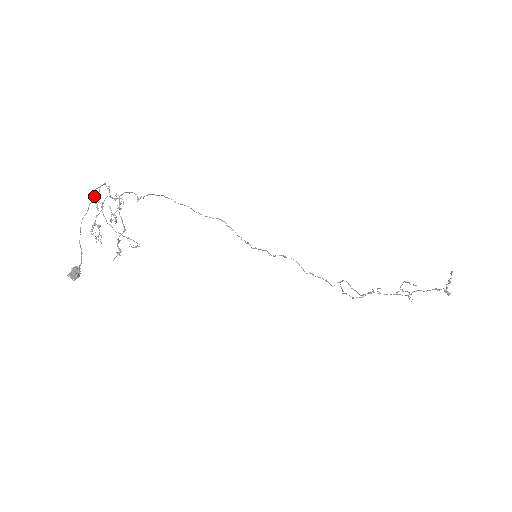
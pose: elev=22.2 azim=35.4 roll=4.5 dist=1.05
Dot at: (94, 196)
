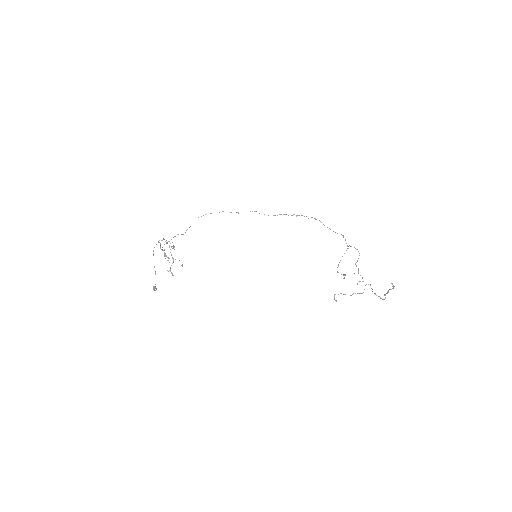
Dot at: (153, 253)
